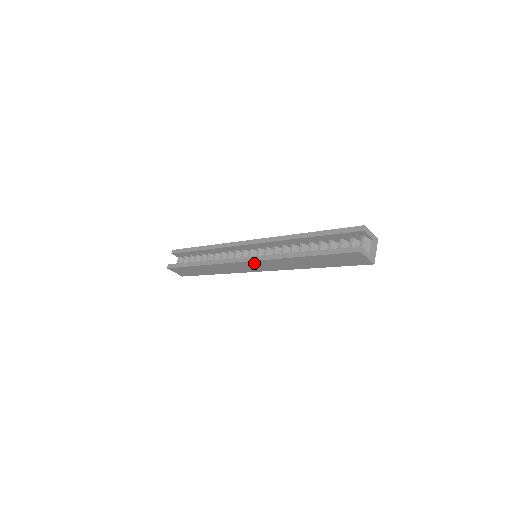
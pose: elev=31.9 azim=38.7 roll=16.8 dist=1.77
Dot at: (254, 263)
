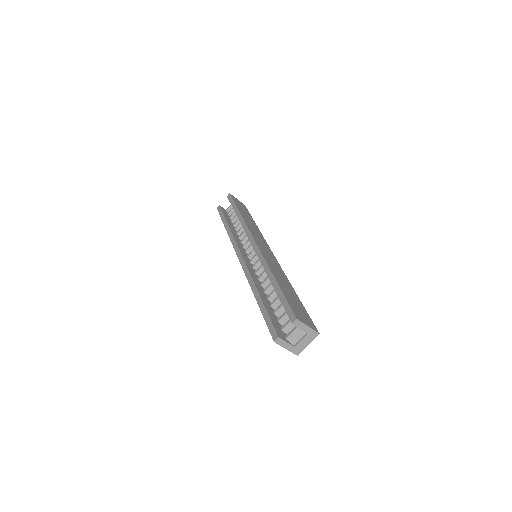
Dot at: occluded
